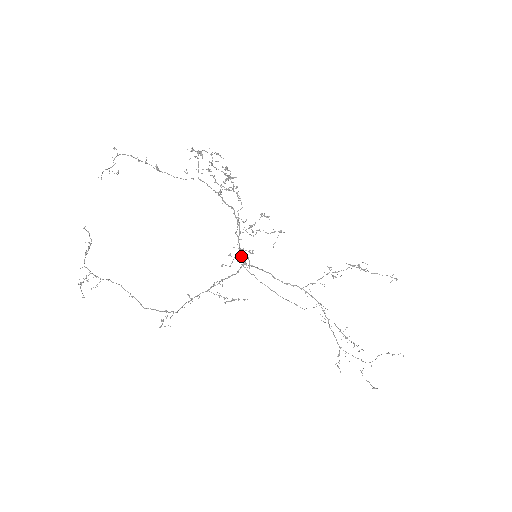
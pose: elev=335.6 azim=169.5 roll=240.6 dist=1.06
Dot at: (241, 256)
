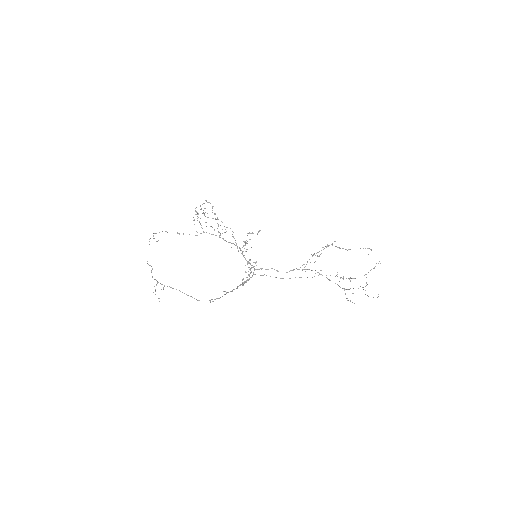
Dot at: occluded
